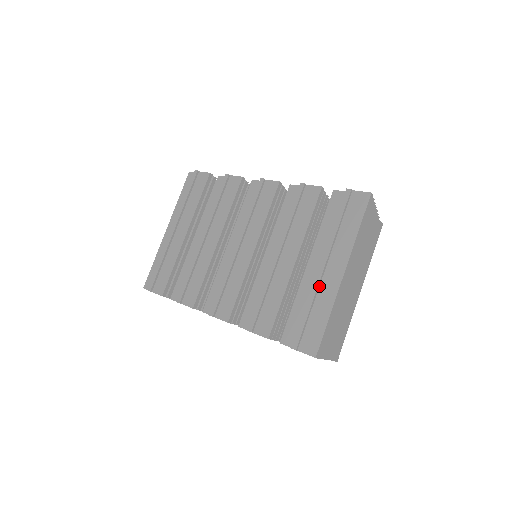
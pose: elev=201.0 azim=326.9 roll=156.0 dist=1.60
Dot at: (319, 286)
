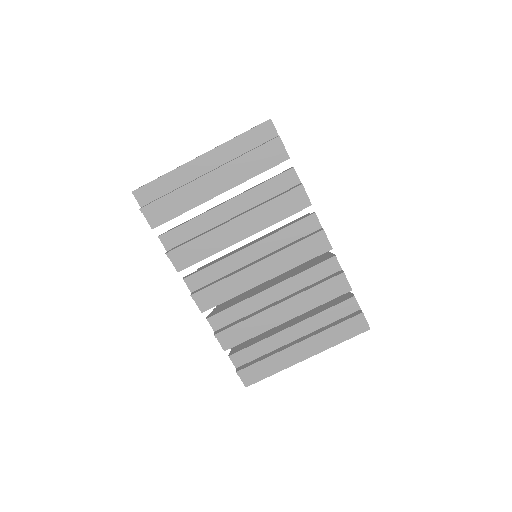
Dot at: (286, 352)
